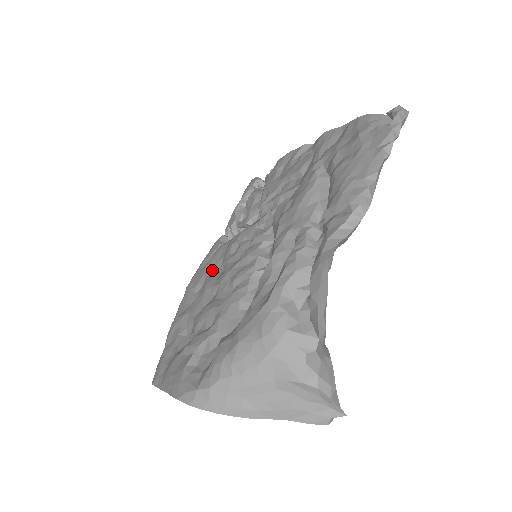
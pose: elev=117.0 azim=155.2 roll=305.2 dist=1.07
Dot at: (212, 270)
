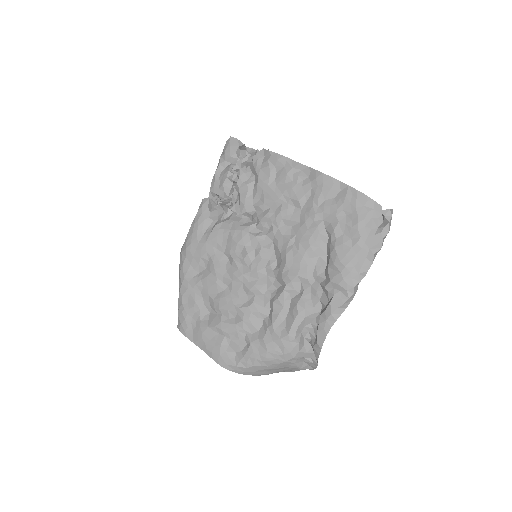
Dot at: (216, 253)
